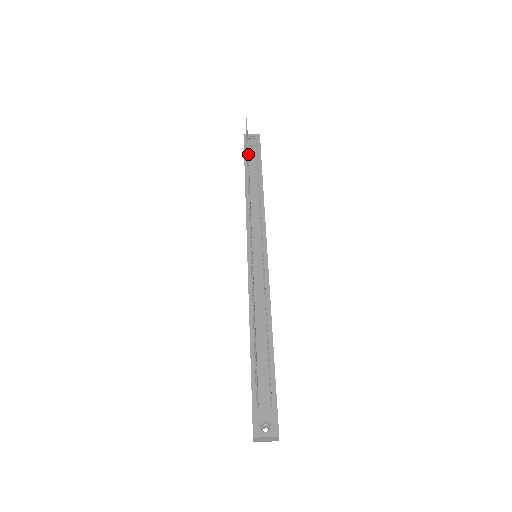
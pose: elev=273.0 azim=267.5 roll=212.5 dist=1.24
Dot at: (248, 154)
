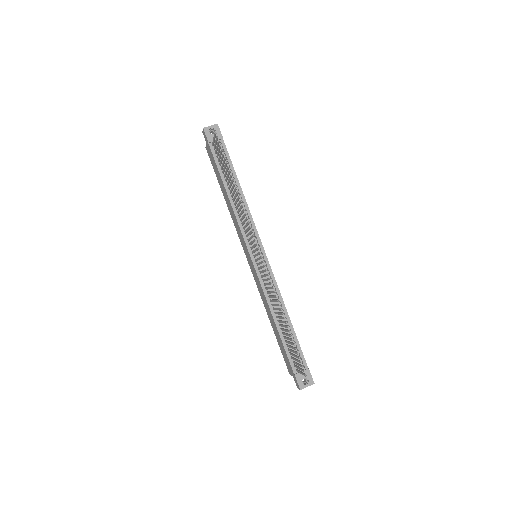
Dot at: occluded
